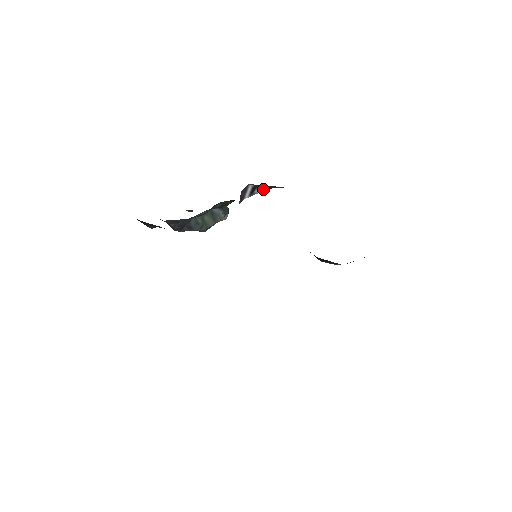
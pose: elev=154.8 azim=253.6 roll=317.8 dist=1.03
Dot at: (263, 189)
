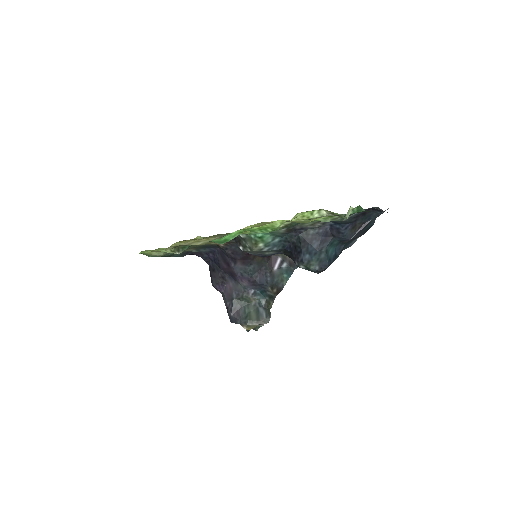
Dot at: (288, 267)
